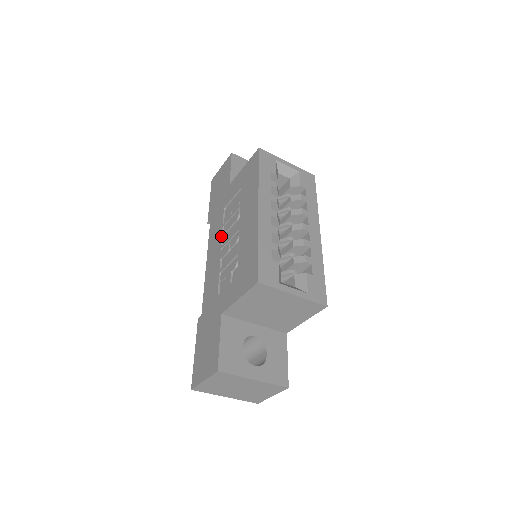
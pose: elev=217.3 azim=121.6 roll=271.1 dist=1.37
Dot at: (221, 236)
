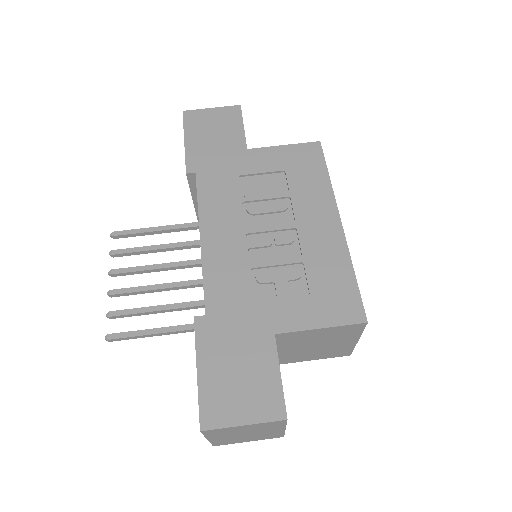
Dot at: (242, 214)
